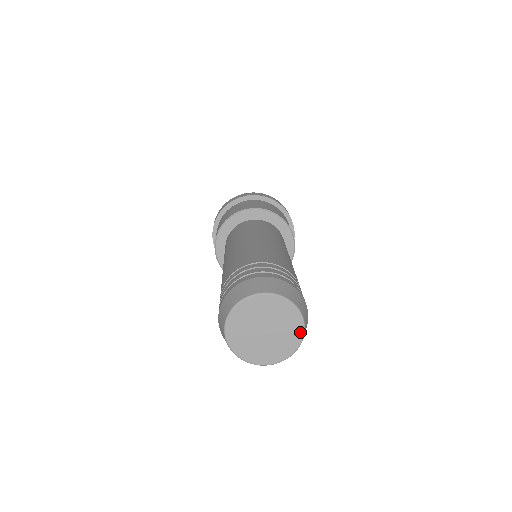
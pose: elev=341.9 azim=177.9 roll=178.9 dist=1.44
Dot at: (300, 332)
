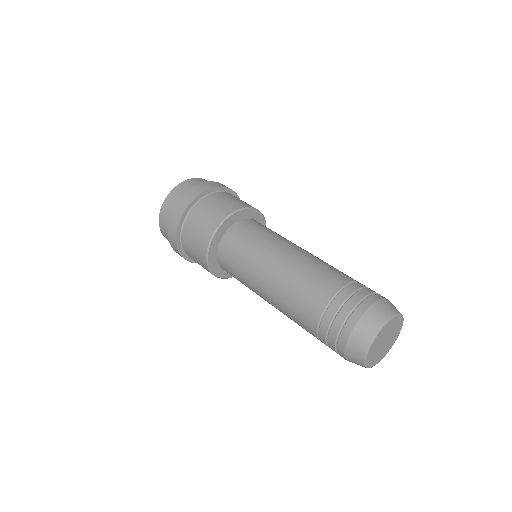
Dot at: (401, 319)
